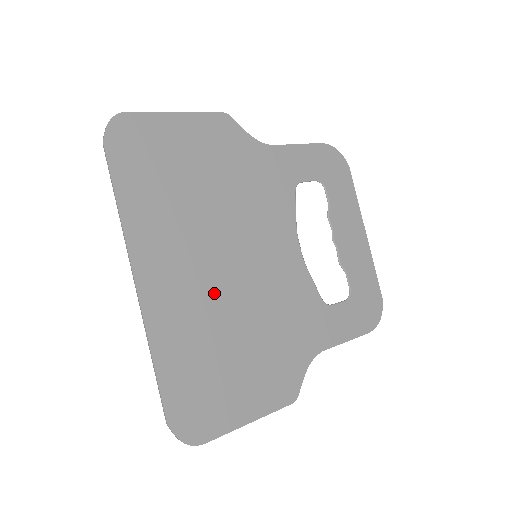
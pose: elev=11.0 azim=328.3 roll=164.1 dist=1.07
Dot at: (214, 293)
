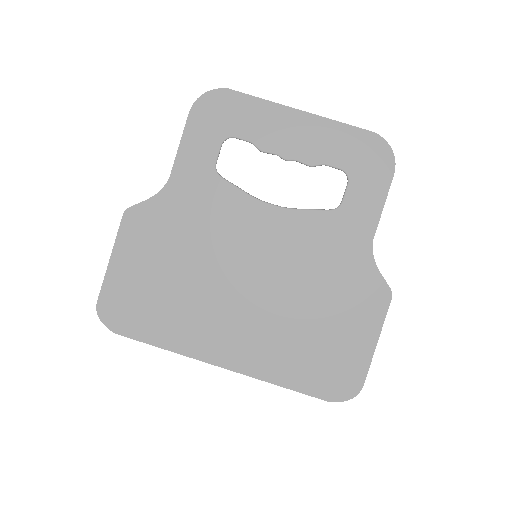
Dot at: (264, 313)
